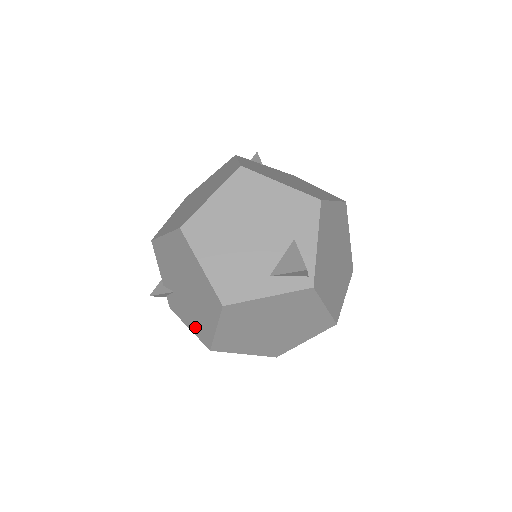
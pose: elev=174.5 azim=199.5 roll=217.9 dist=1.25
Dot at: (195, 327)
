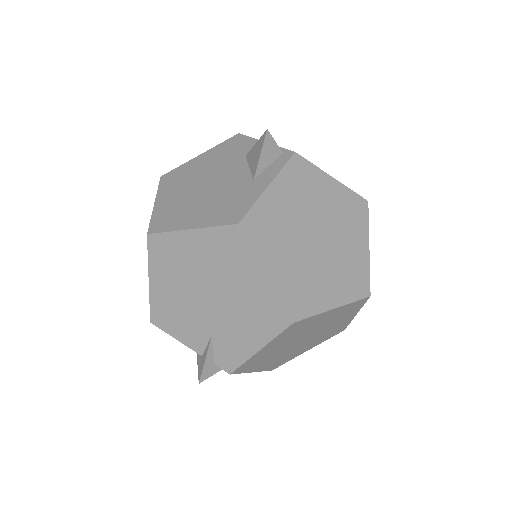
Dot at: (259, 329)
